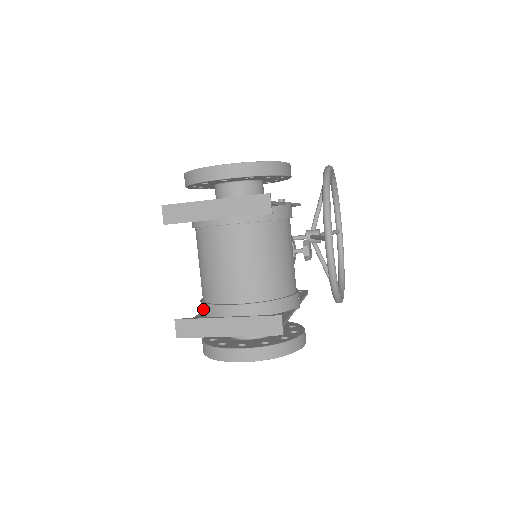
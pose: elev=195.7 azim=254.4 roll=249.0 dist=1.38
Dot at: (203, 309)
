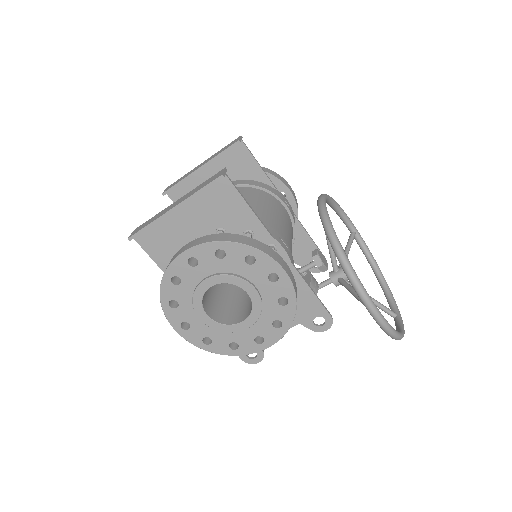
Dot at: occluded
